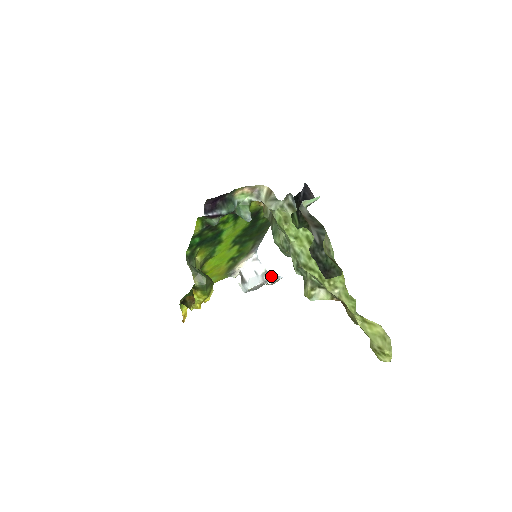
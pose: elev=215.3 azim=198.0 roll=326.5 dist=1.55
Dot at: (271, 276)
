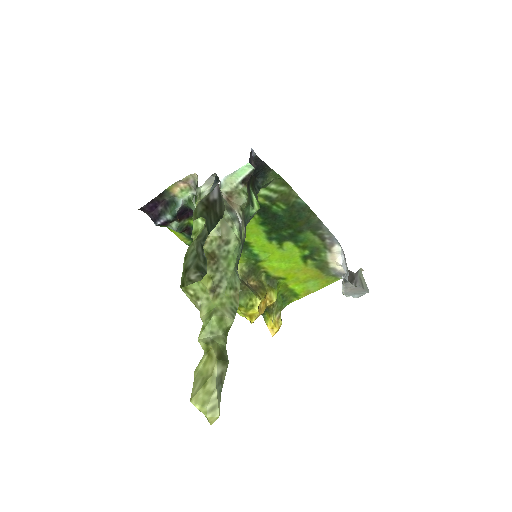
Dot at: occluded
